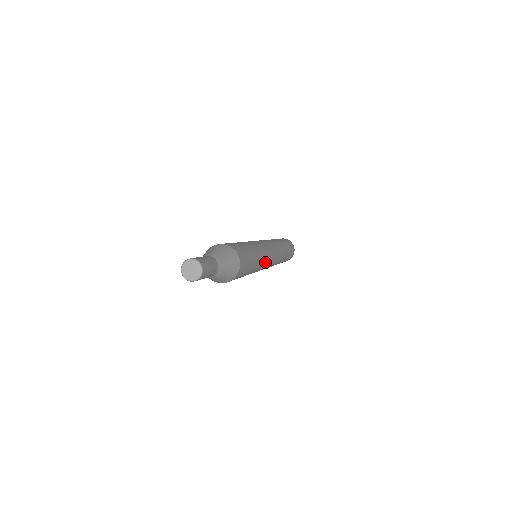
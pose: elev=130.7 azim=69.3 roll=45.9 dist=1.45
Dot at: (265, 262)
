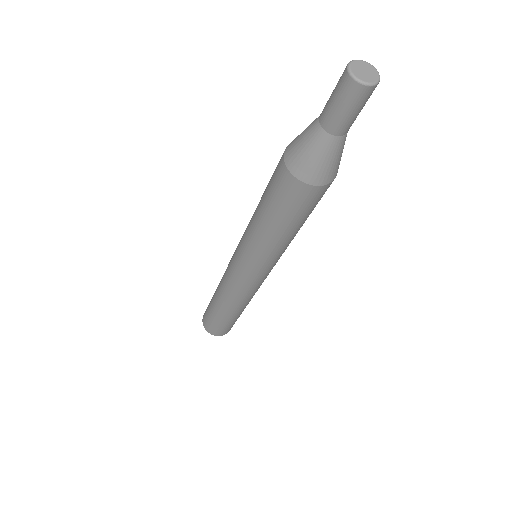
Dot at: occluded
